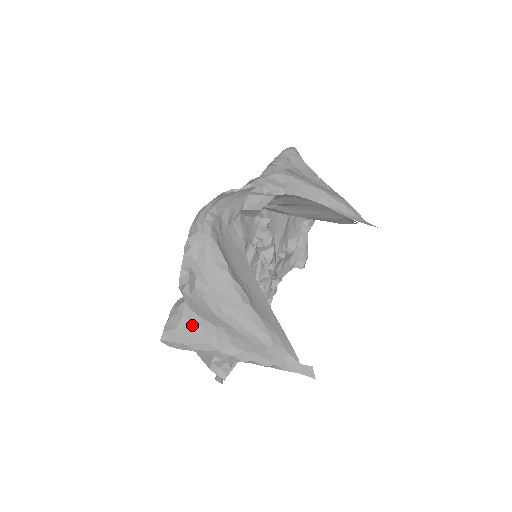
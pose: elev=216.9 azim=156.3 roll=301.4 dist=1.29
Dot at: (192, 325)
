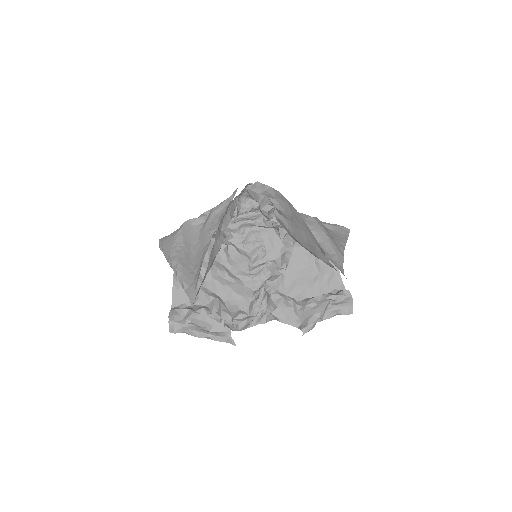
Dot at: (175, 234)
